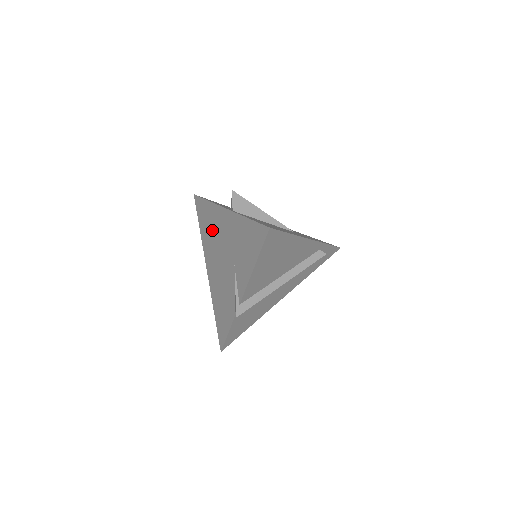
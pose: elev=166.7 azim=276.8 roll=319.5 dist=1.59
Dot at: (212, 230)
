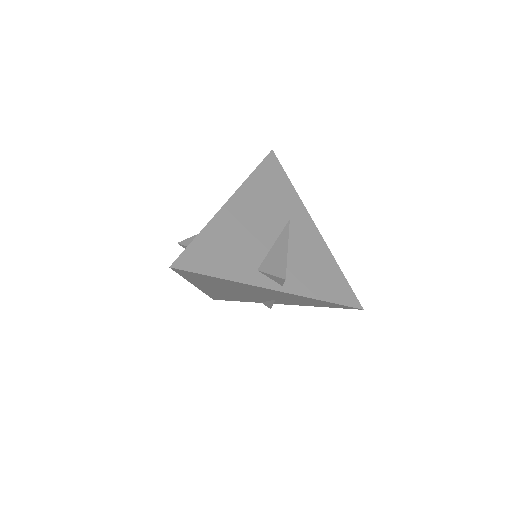
Dot at: (228, 286)
